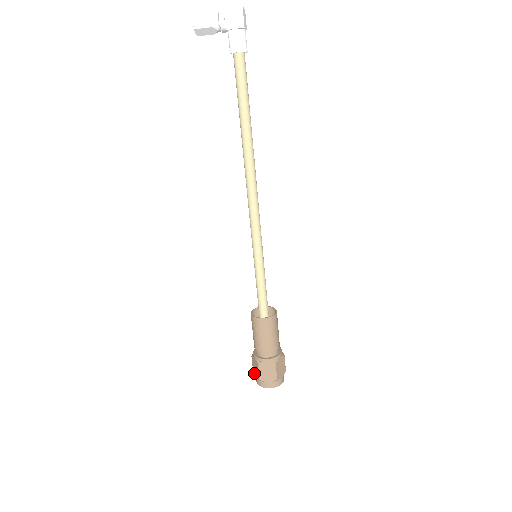
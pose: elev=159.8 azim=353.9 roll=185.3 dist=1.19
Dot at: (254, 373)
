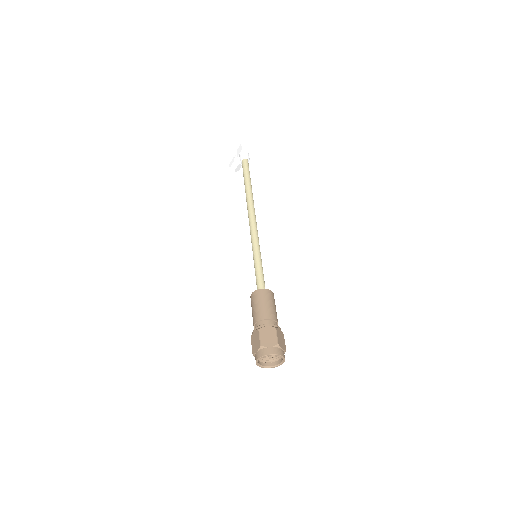
Dot at: occluded
